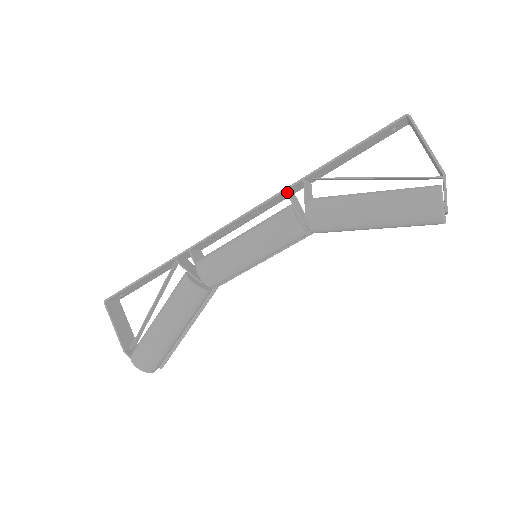
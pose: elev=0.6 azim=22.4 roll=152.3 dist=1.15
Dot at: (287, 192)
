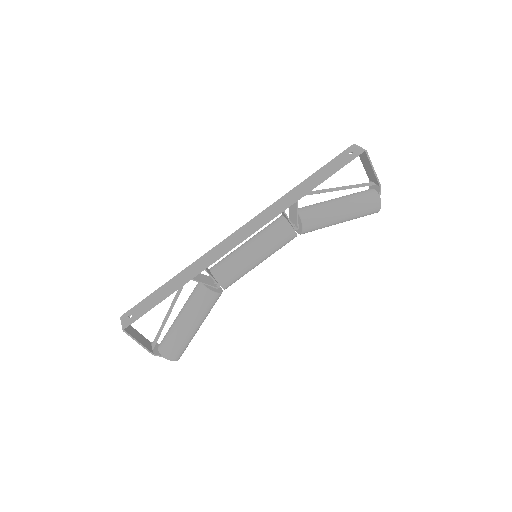
Dot at: occluded
